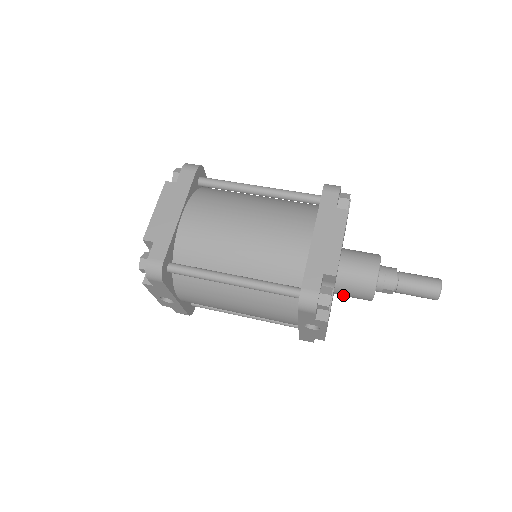
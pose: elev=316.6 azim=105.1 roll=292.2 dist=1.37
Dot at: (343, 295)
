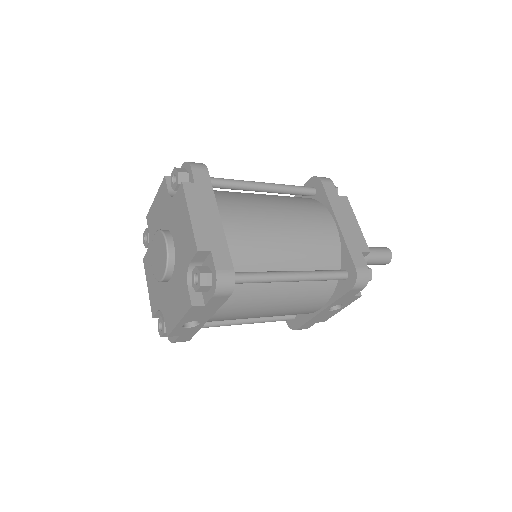
Dot at: occluded
